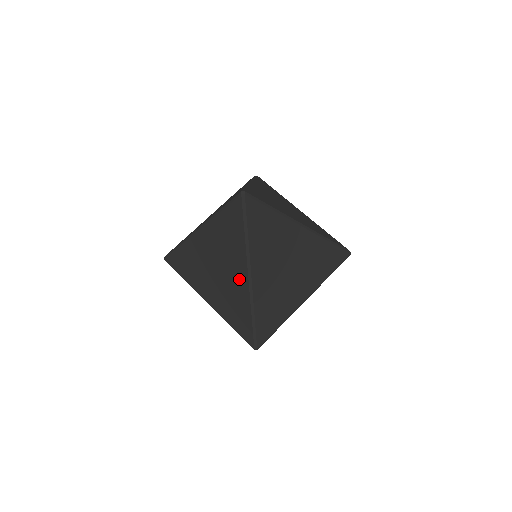
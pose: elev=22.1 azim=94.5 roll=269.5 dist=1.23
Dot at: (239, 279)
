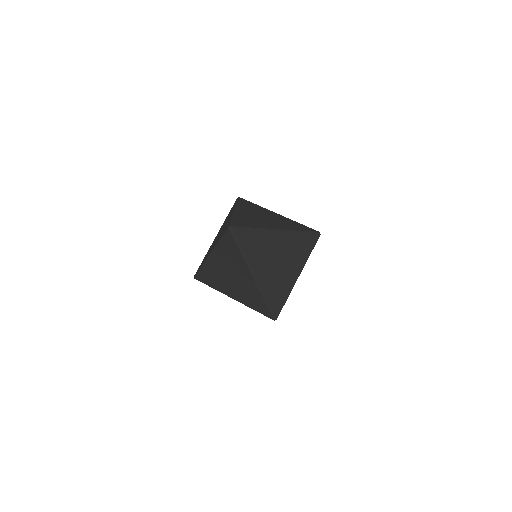
Dot at: (247, 279)
